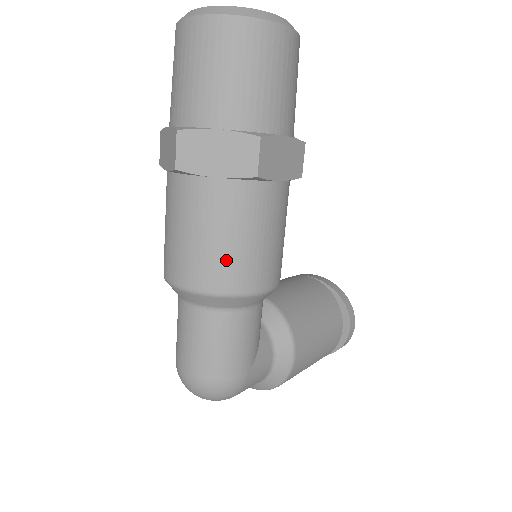
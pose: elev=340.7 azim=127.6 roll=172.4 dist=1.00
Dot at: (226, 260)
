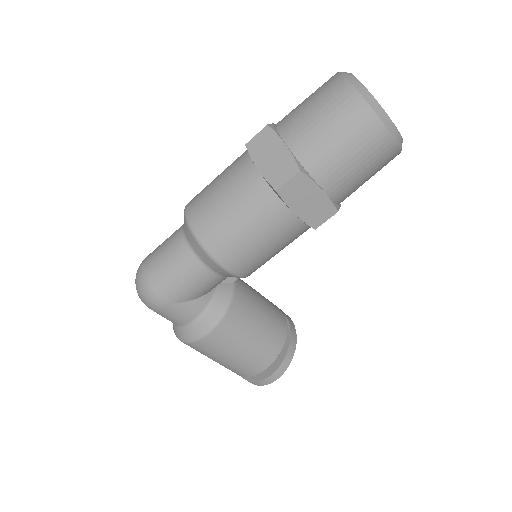
Dot at: (217, 220)
